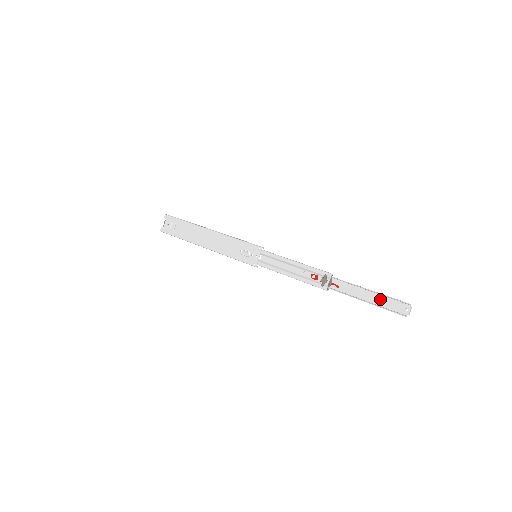
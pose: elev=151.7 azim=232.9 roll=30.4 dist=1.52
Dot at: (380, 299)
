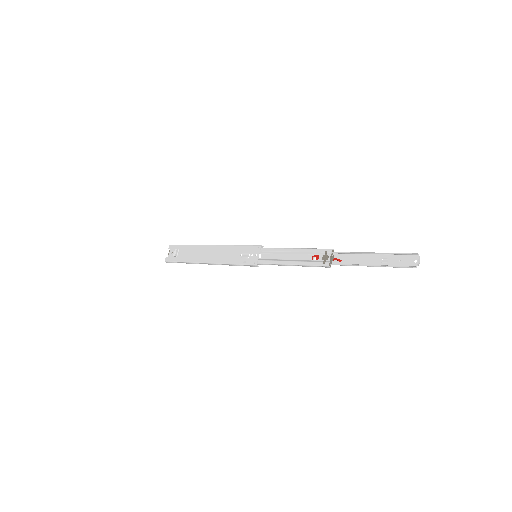
Dot at: (386, 260)
